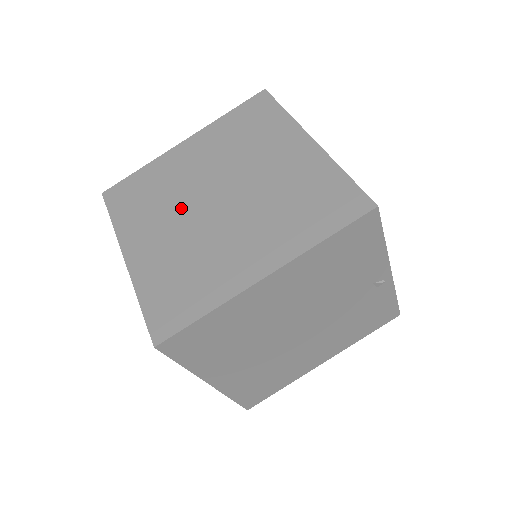
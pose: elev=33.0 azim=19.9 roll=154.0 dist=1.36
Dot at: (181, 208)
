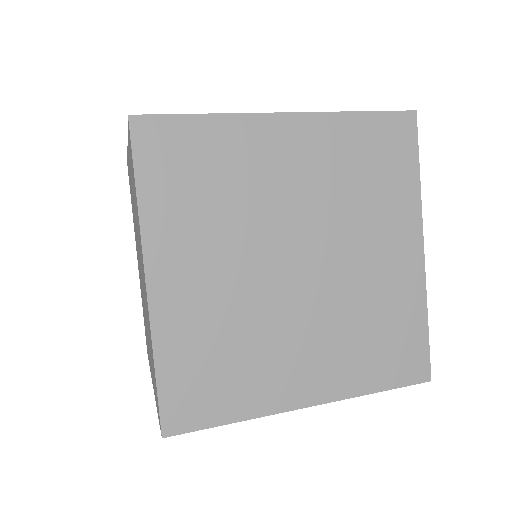
Dot at: (137, 249)
